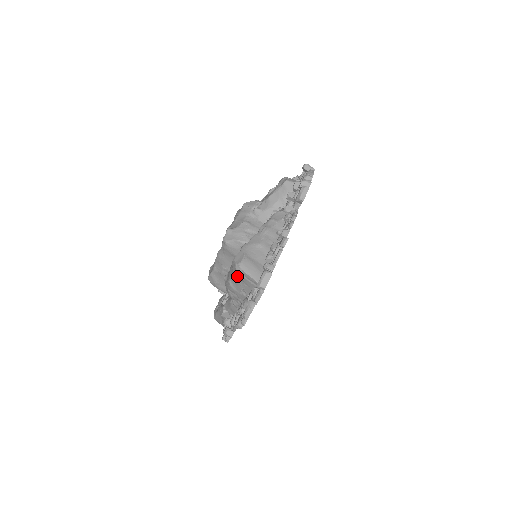
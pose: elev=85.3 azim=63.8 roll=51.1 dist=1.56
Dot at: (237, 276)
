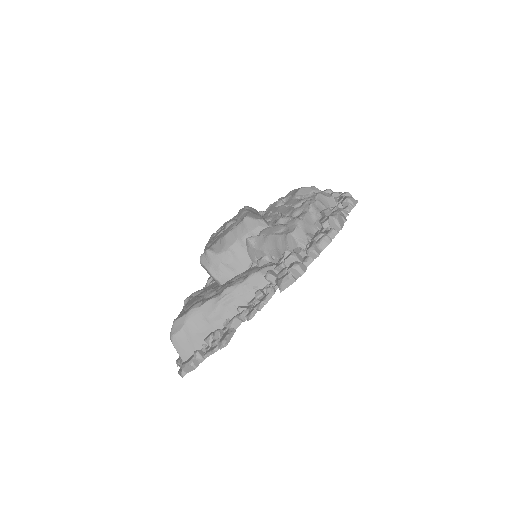
Dot at: occluded
